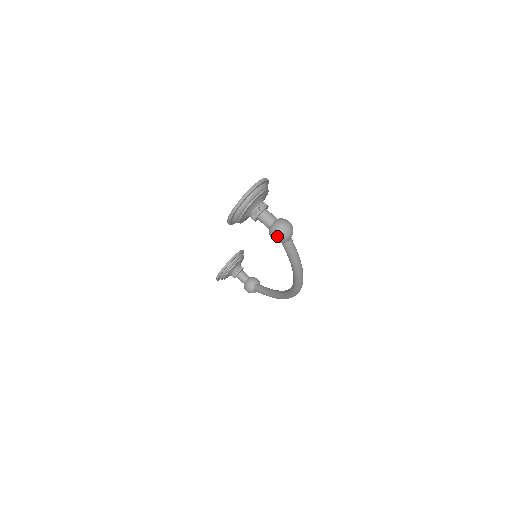
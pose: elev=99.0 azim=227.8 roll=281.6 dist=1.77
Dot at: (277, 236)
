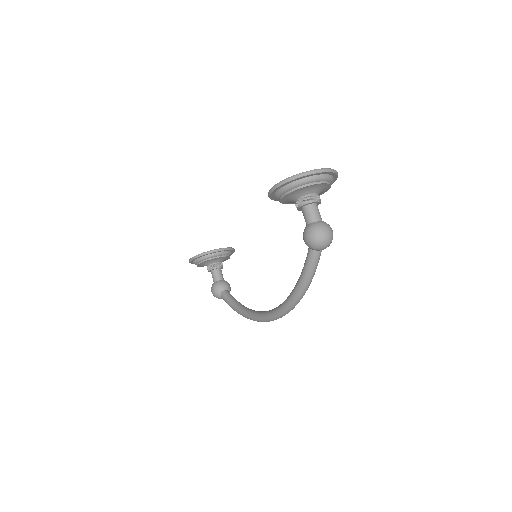
Dot at: (313, 237)
